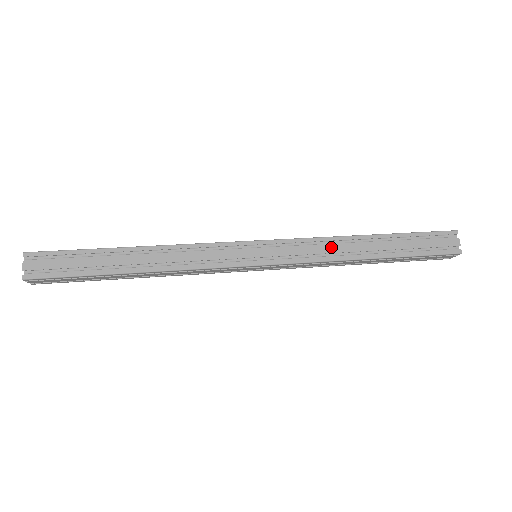
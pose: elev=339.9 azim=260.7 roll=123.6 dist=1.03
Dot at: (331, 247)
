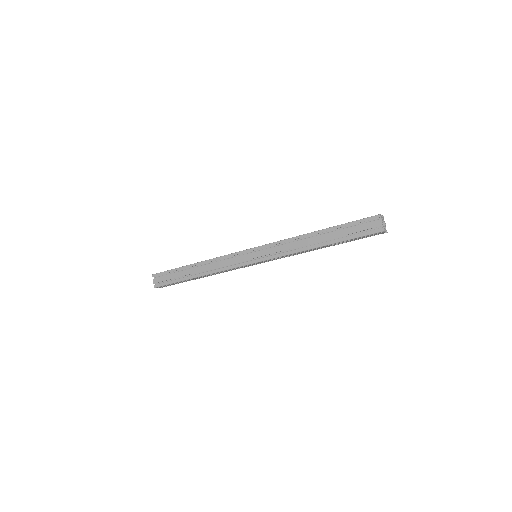
Dot at: occluded
